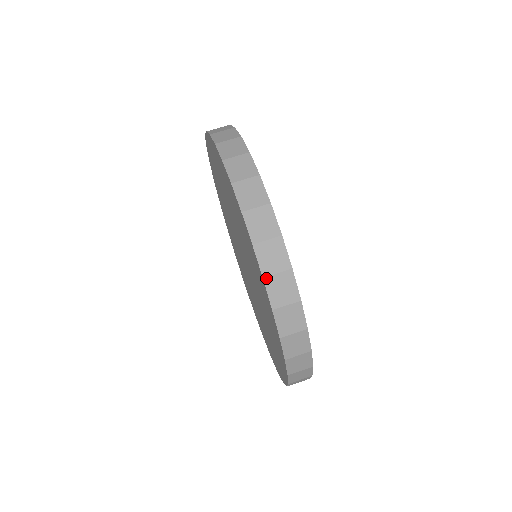
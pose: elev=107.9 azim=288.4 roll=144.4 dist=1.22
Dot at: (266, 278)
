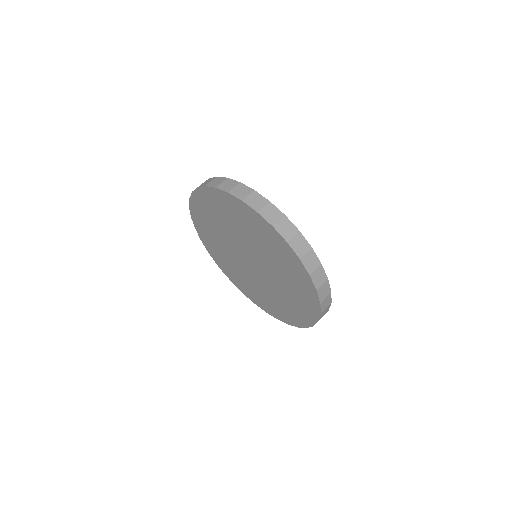
Dot at: (301, 258)
